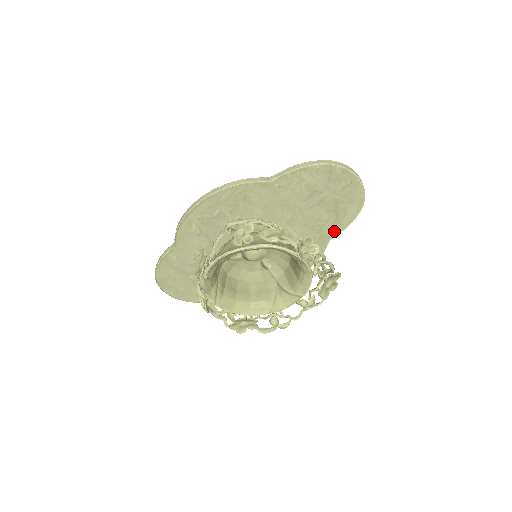
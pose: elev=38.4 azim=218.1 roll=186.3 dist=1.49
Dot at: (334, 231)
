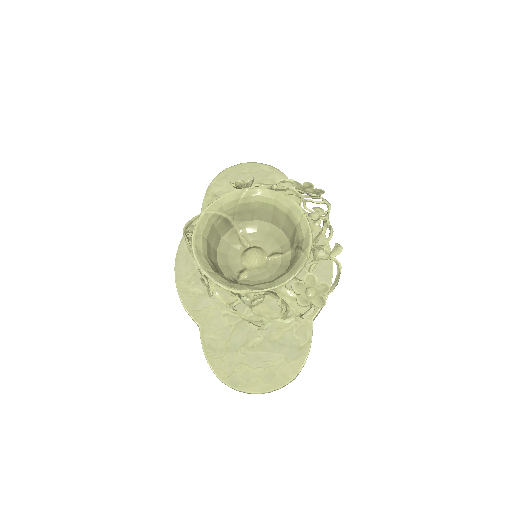
Dot at: occluded
